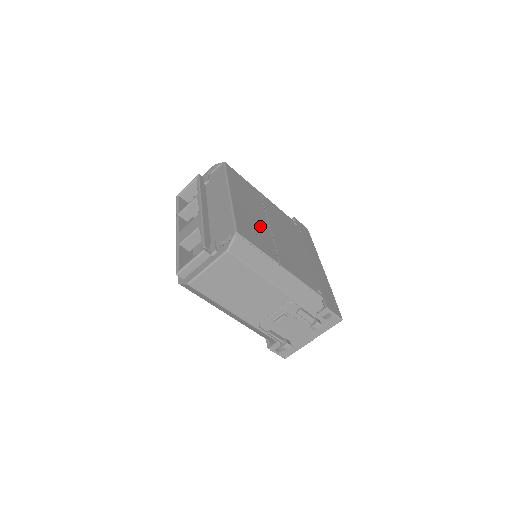
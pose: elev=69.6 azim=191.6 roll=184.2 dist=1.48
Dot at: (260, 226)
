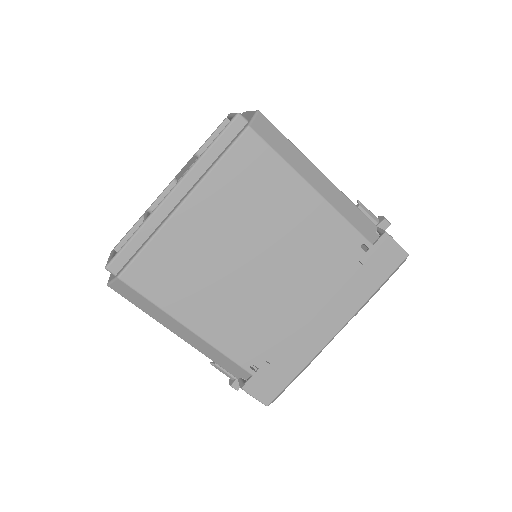
Dot at: occluded
